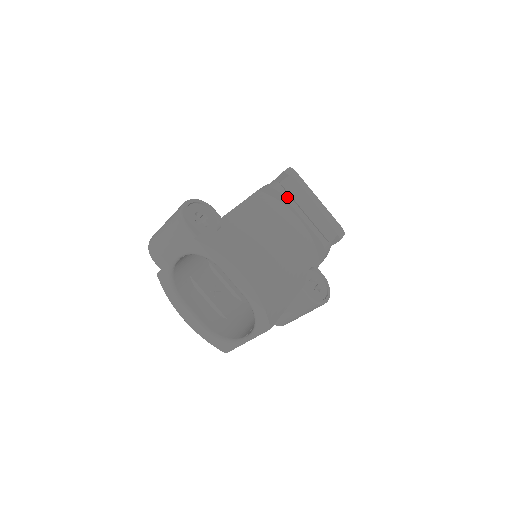
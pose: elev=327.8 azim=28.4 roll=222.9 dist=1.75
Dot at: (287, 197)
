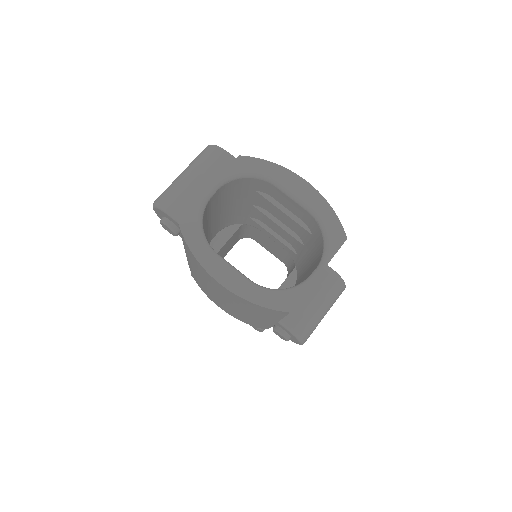
Dot at: occluded
